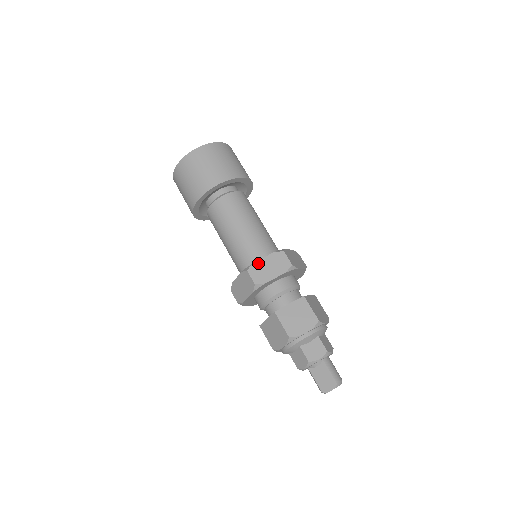
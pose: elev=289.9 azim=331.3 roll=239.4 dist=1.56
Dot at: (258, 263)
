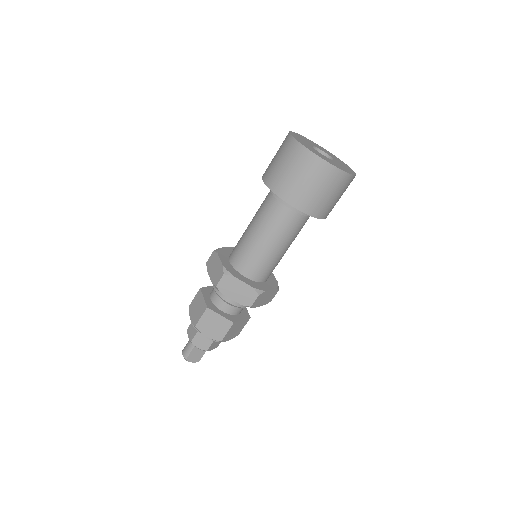
Dot at: (267, 292)
